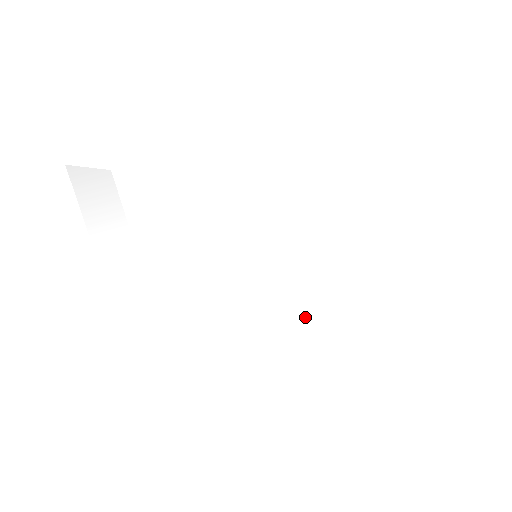
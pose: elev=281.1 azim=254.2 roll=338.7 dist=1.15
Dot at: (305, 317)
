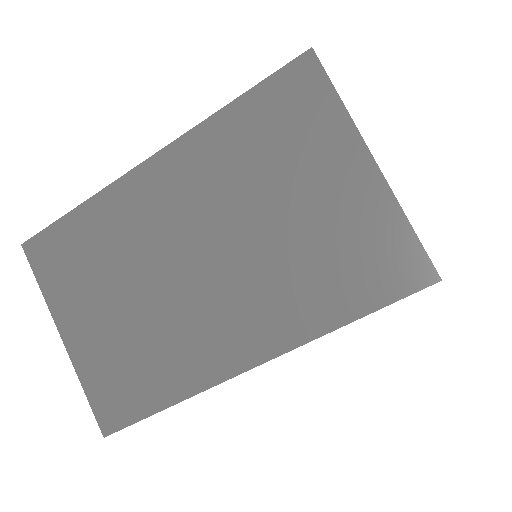
Dot at: occluded
